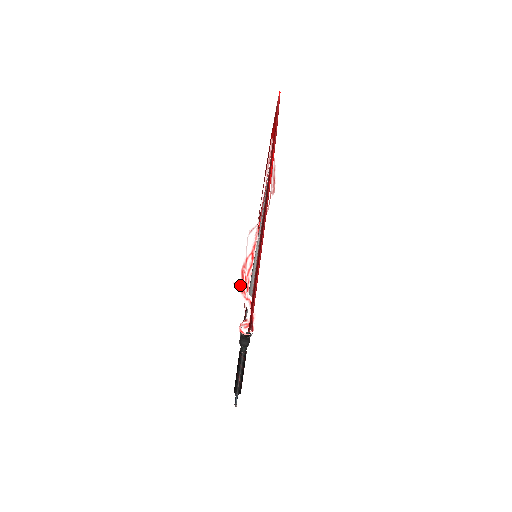
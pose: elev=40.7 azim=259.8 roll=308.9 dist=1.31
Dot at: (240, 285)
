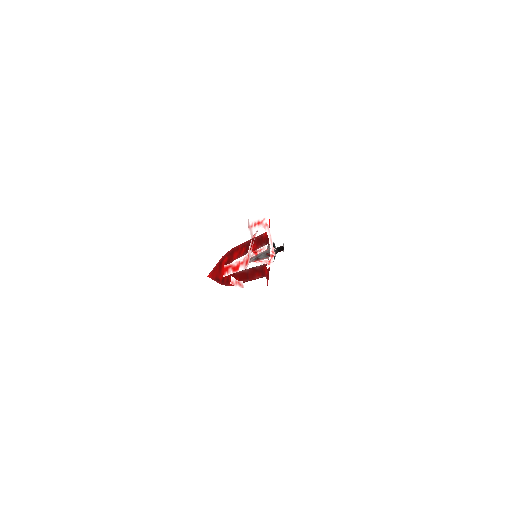
Dot at: occluded
